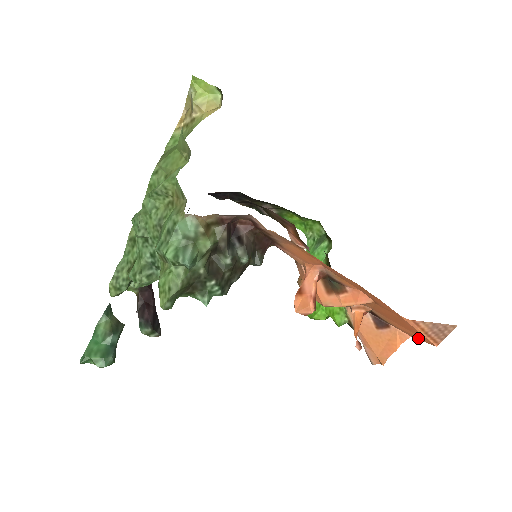
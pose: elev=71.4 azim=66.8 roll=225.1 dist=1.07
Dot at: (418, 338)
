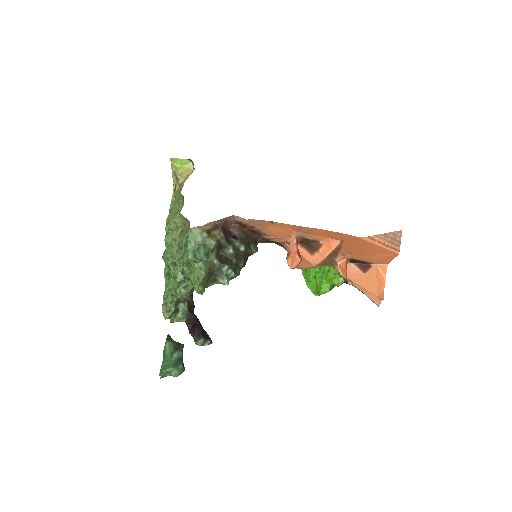
Dot at: (388, 258)
